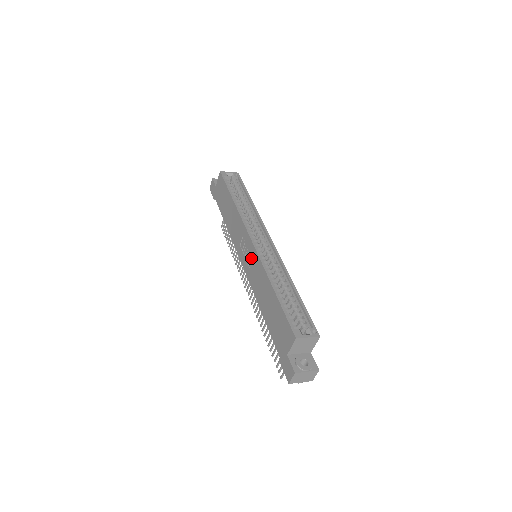
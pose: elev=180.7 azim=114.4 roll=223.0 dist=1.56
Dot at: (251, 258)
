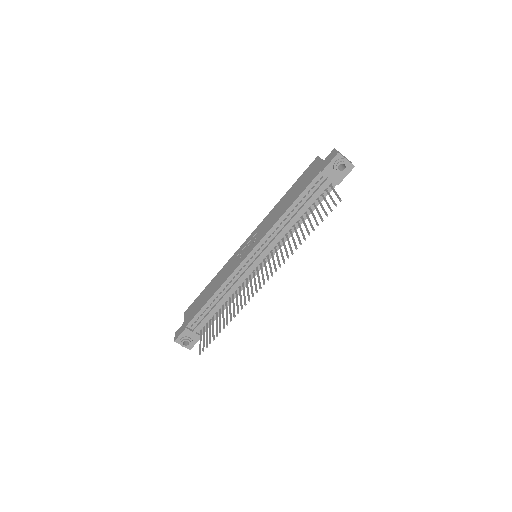
Dot at: (254, 237)
